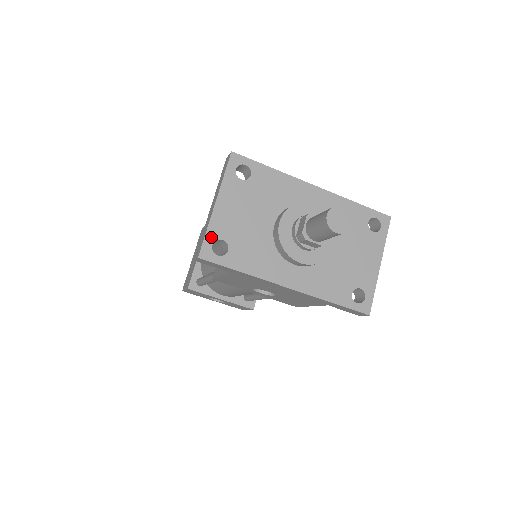
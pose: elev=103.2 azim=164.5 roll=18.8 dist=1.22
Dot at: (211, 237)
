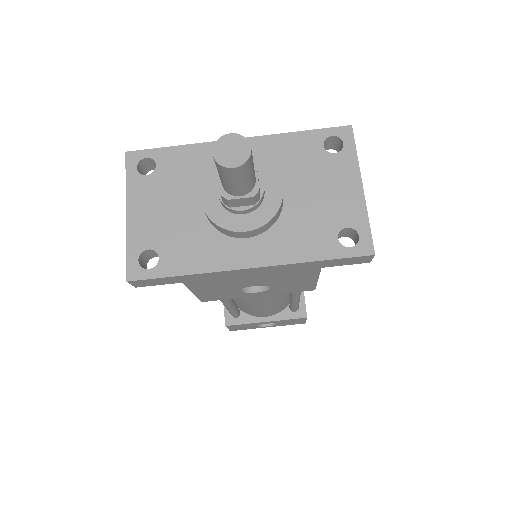
Dot at: (134, 252)
